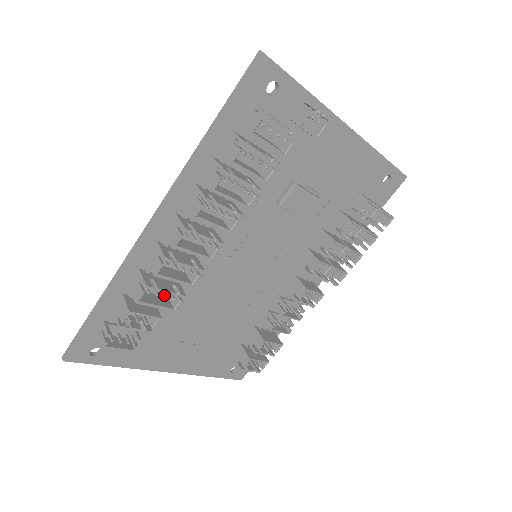
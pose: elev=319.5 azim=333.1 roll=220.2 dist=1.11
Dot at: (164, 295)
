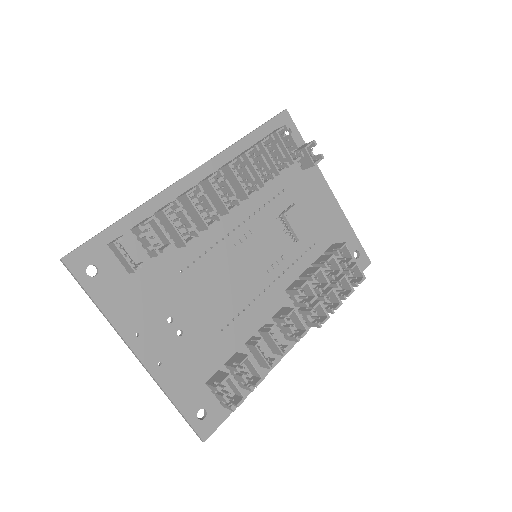
Dot at: (183, 225)
